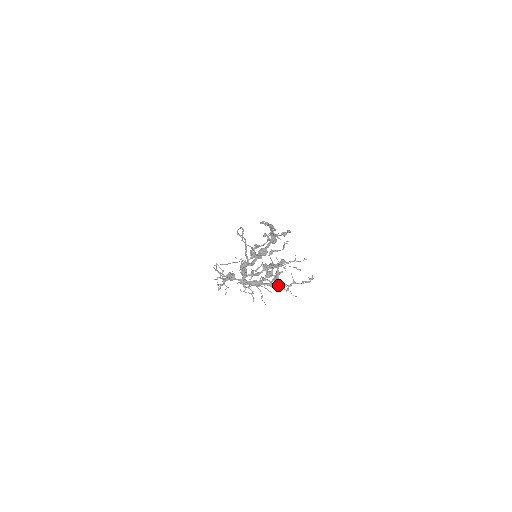
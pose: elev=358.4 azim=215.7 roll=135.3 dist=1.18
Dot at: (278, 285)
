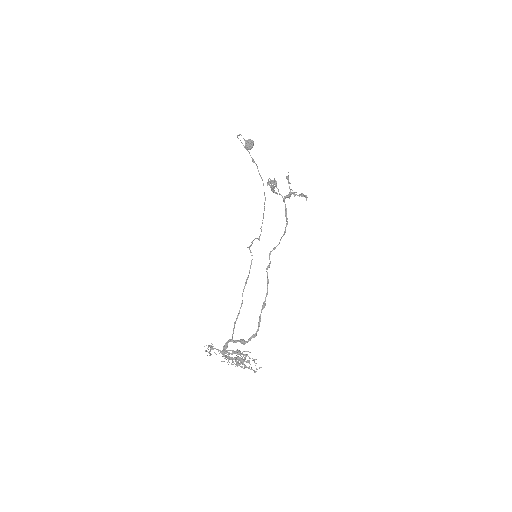
Dot at: (240, 363)
